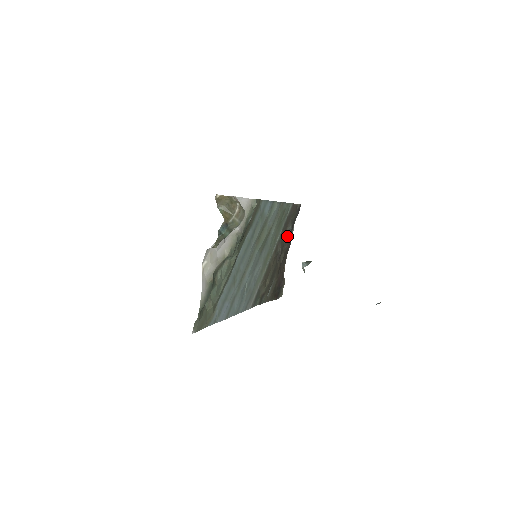
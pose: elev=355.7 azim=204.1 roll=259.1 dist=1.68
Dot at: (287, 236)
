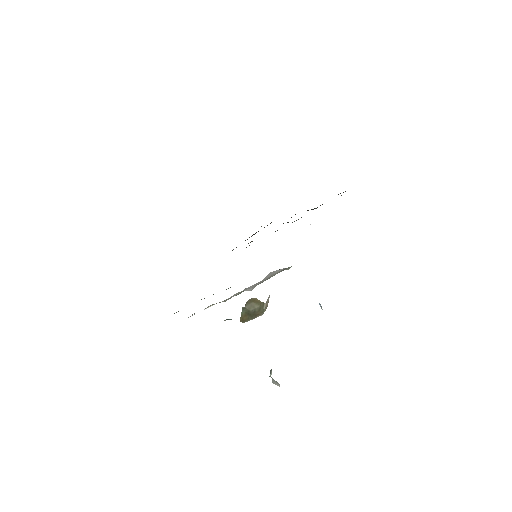
Dot at: occluded
